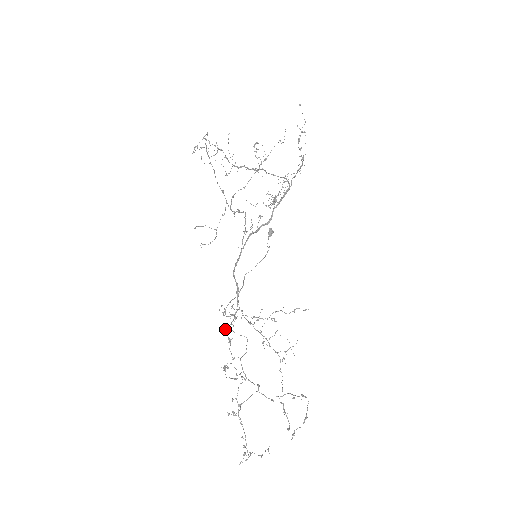
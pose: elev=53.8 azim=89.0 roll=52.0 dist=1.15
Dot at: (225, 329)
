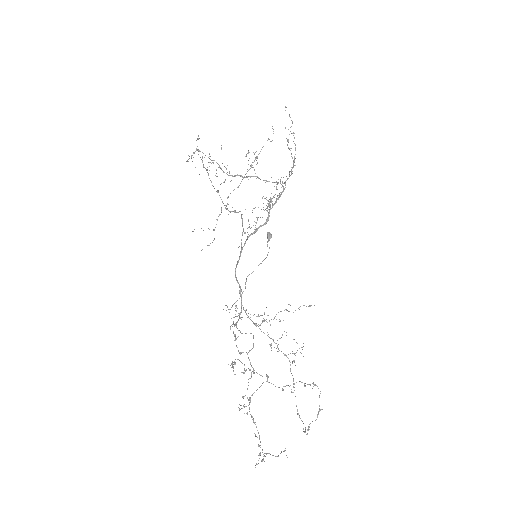
Dot at: (230, 329)
